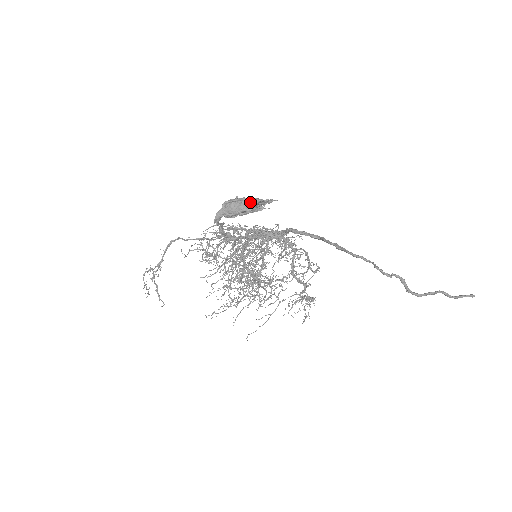
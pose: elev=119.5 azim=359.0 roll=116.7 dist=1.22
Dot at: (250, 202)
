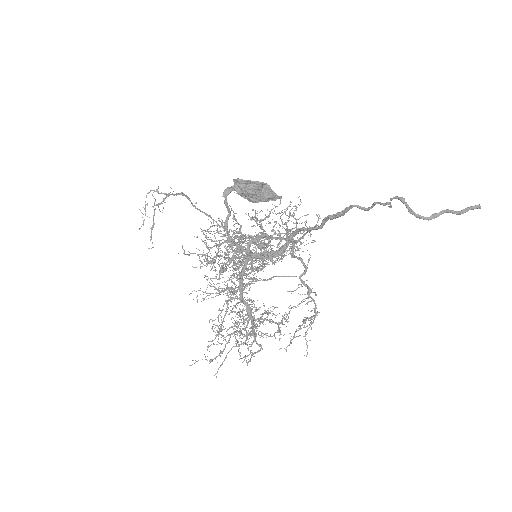
Dot at: occluded
